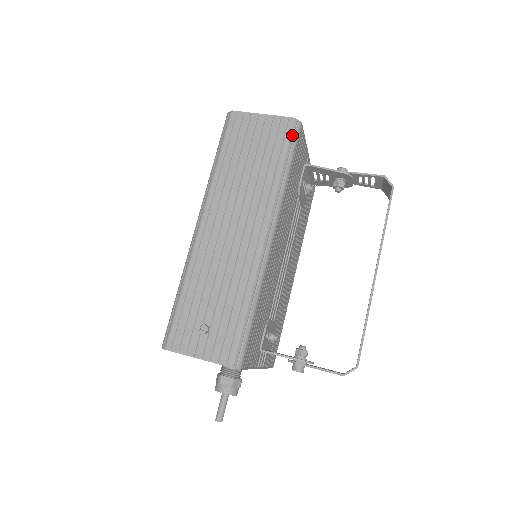
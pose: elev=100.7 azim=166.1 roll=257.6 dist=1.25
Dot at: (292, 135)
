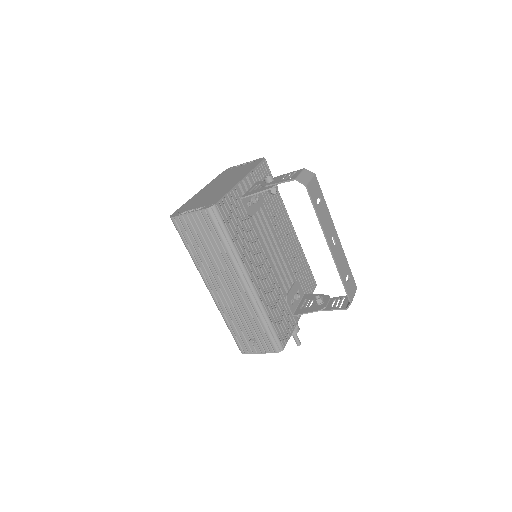
Dot at: (215, 219)
